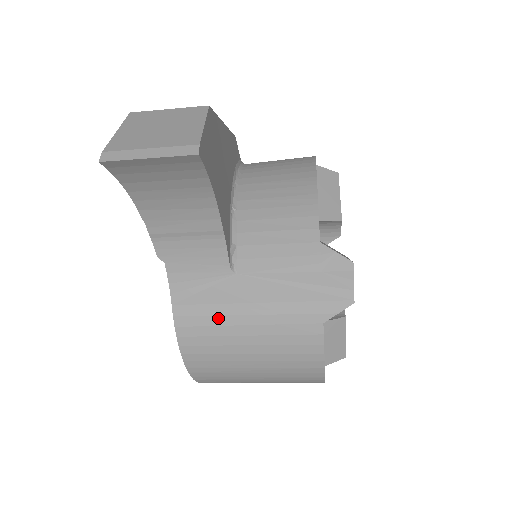
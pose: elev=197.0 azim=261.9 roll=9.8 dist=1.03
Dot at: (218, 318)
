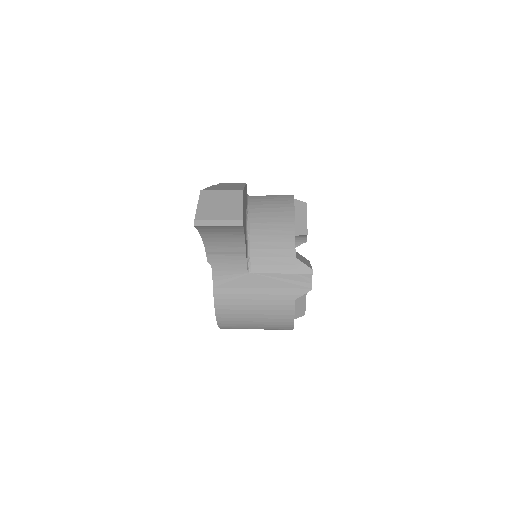
Dot at: (238, 295)
